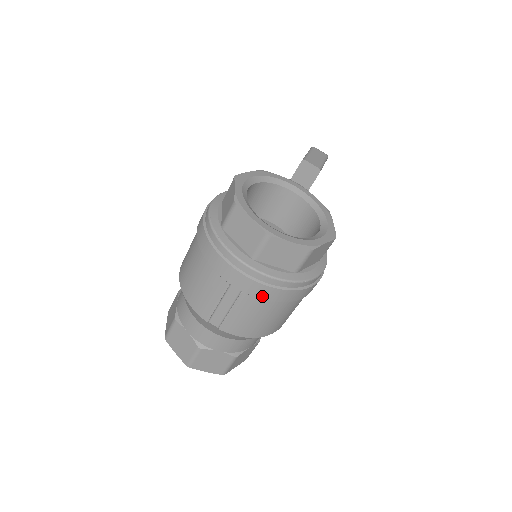
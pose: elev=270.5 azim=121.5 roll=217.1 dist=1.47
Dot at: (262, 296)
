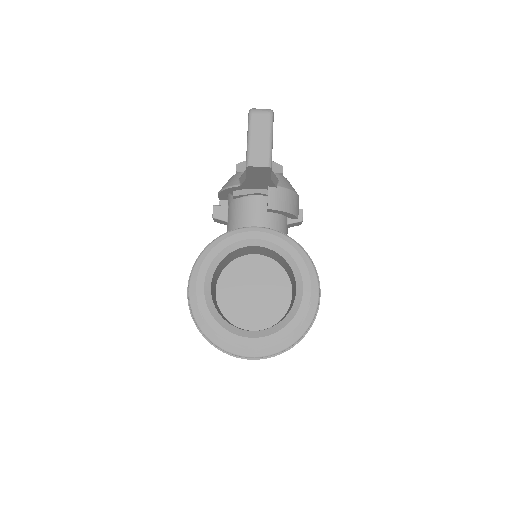
Dot at: occluded
